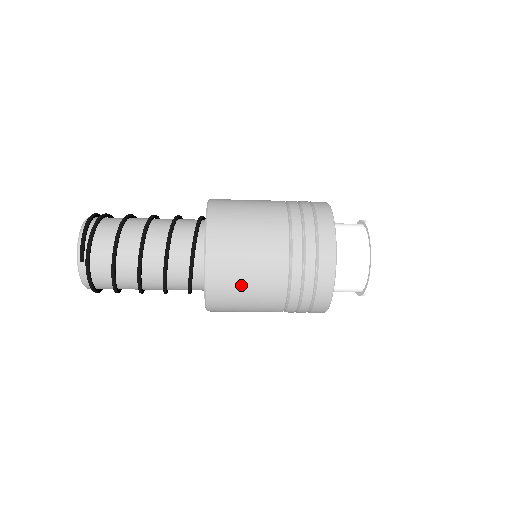
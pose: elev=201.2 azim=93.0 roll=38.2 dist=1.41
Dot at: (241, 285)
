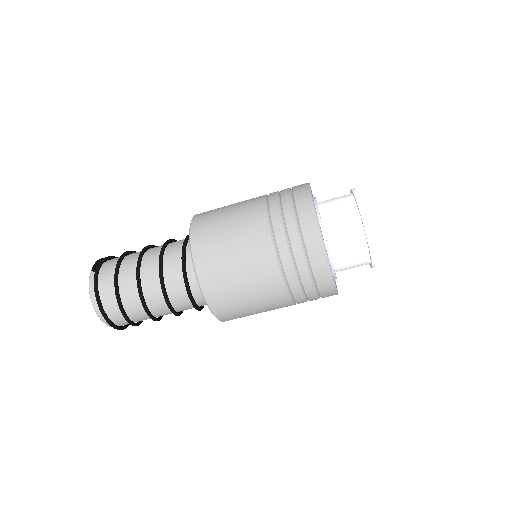
Dot at: (223, 231)
